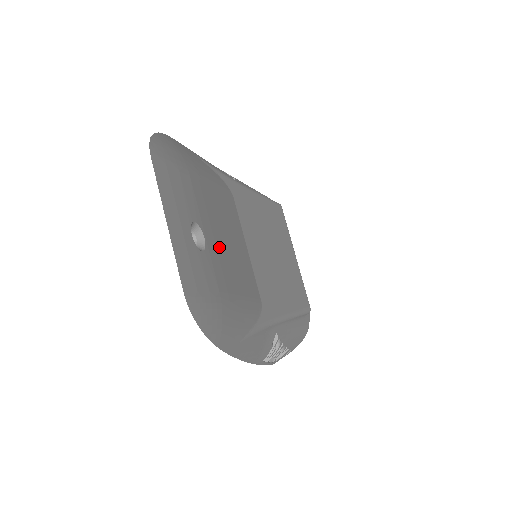
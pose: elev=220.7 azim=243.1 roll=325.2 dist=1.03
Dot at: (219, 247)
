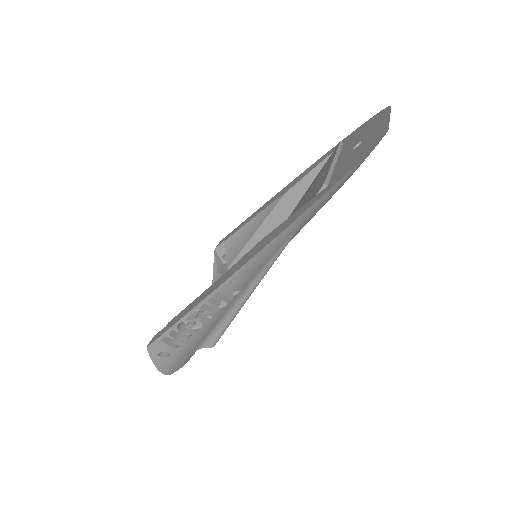
Dot at: occluded
